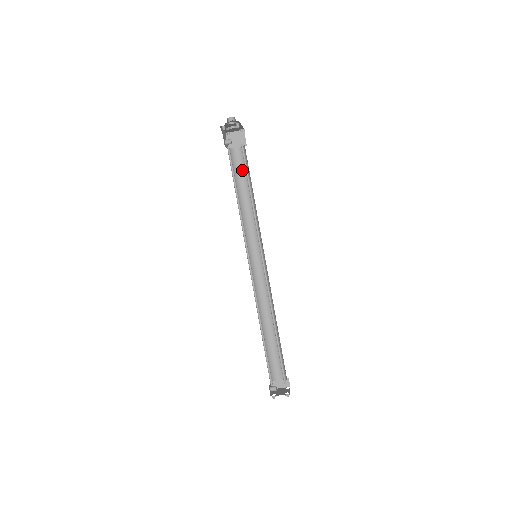
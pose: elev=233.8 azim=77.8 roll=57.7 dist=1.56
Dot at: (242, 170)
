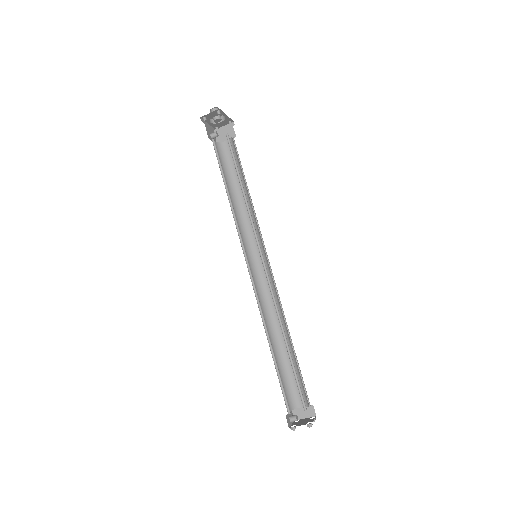
Dot at: (233, 164)
